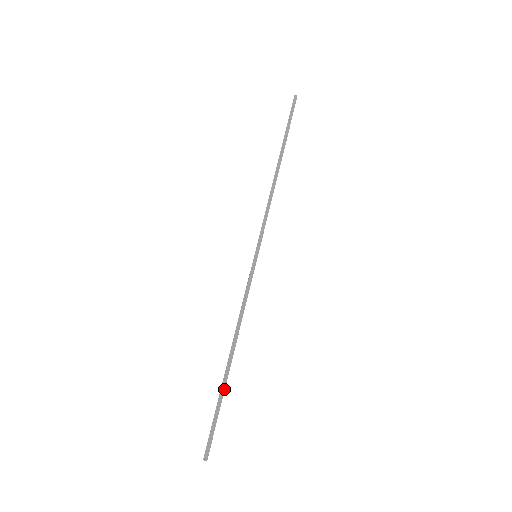
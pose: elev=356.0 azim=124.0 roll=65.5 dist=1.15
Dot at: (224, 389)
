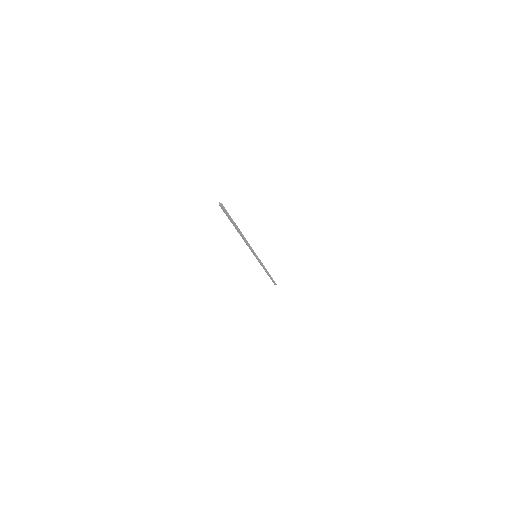
Dot at: (271, 277)
